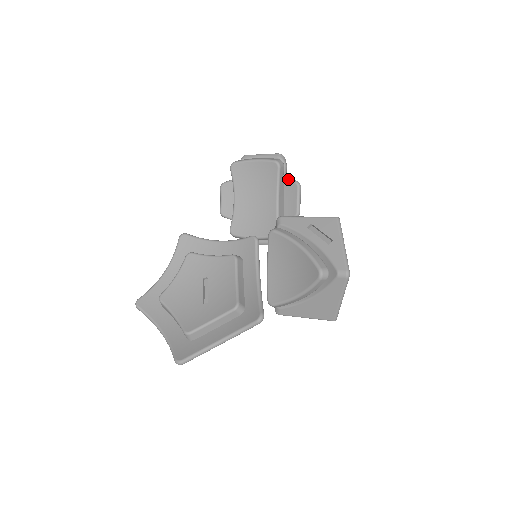
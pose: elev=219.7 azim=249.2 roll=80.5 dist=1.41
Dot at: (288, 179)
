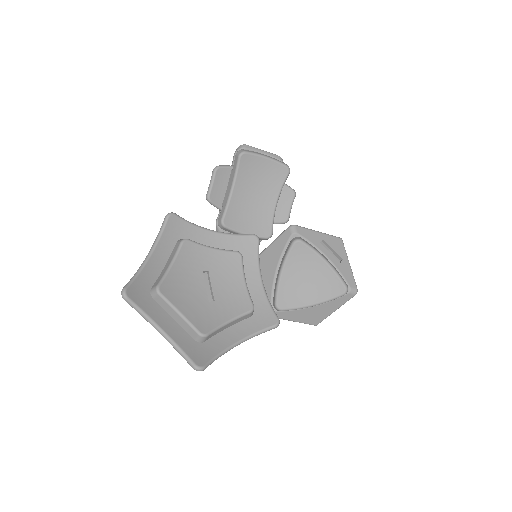
Dot at: (286, 185)
